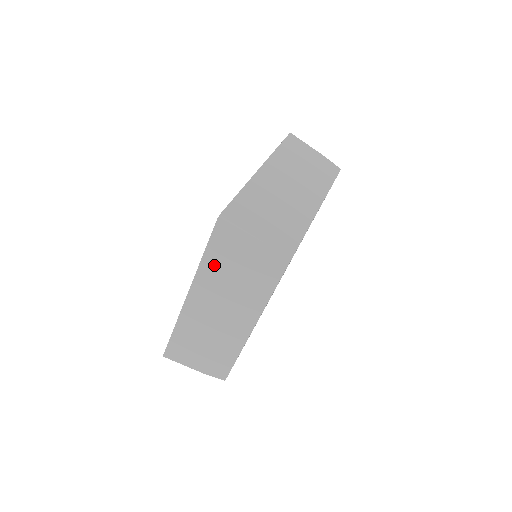
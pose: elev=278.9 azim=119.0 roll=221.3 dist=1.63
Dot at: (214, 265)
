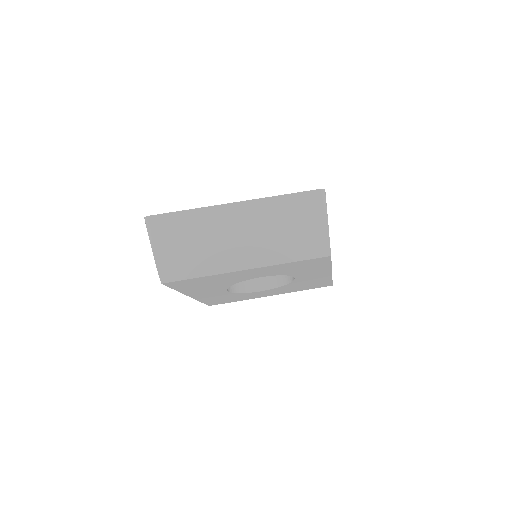
Dot at: (282, 207)
